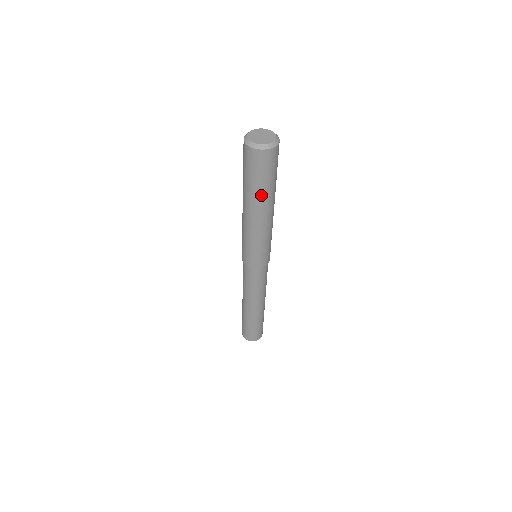
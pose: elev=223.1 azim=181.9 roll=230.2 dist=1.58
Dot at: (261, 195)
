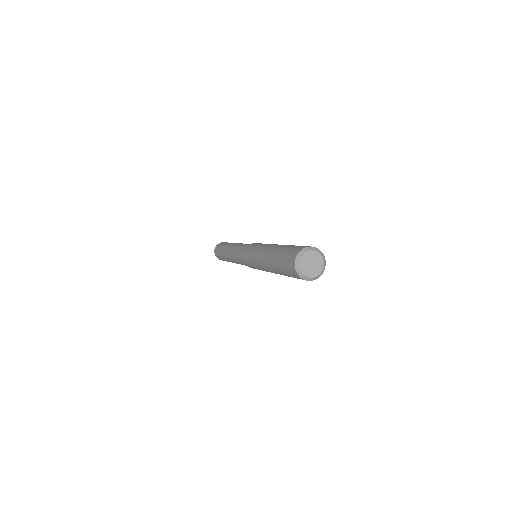
Dot at: occluded
